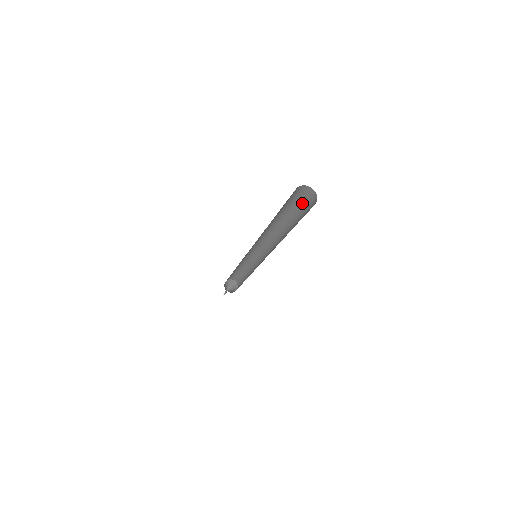
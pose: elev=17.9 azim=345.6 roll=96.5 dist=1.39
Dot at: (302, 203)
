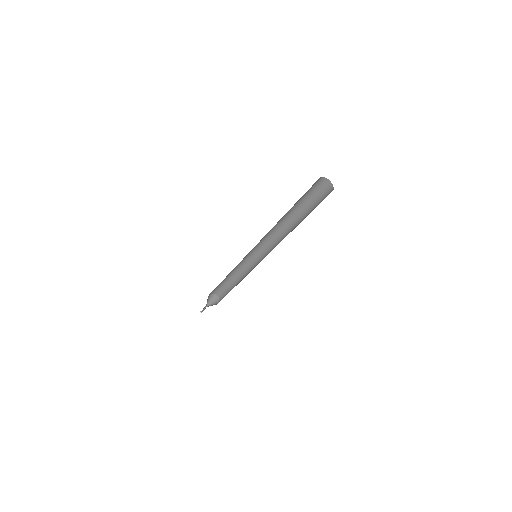
Dot at: (316, 195)
